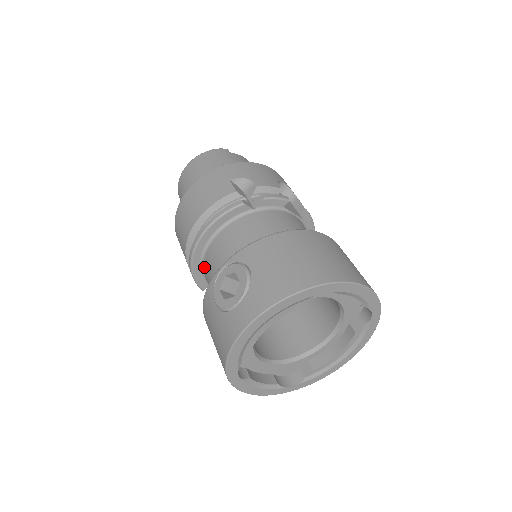
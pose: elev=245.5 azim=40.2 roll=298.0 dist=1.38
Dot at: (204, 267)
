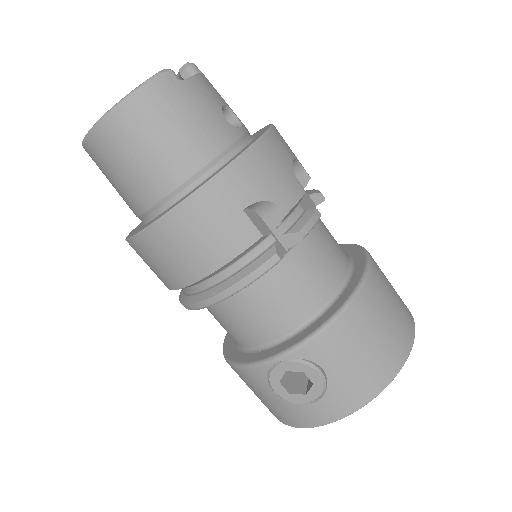
Dot at: occluded
